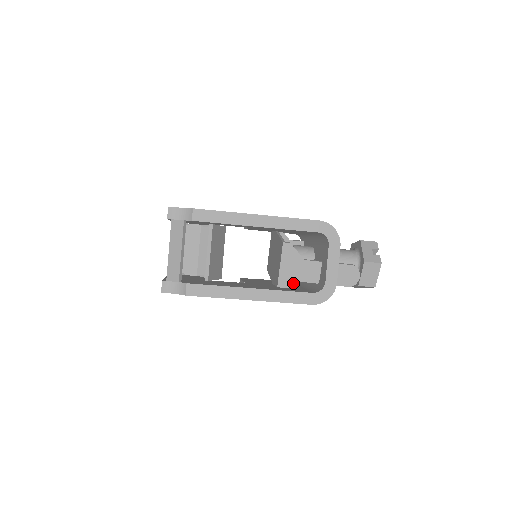
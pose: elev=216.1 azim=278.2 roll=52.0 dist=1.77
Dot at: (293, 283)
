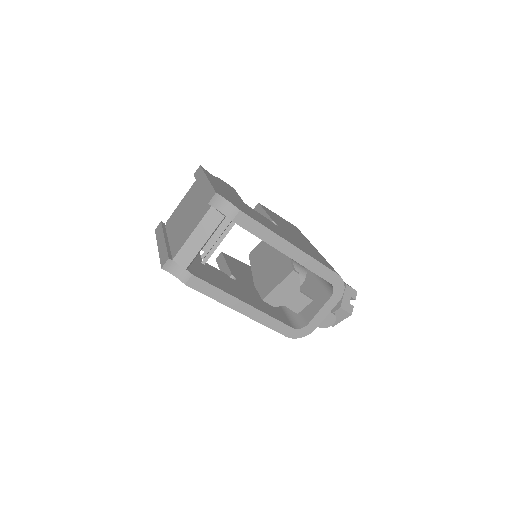
Dot at: (277, 303)
